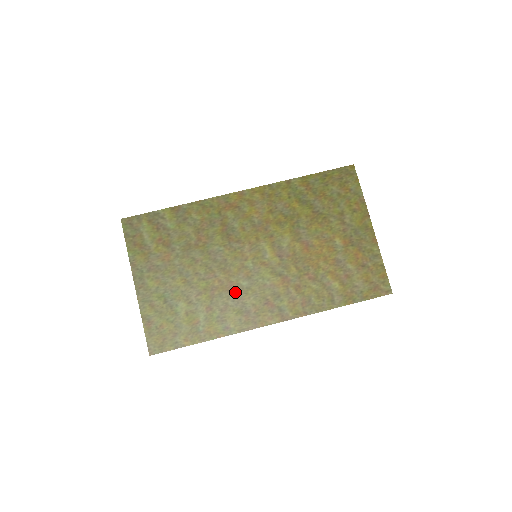
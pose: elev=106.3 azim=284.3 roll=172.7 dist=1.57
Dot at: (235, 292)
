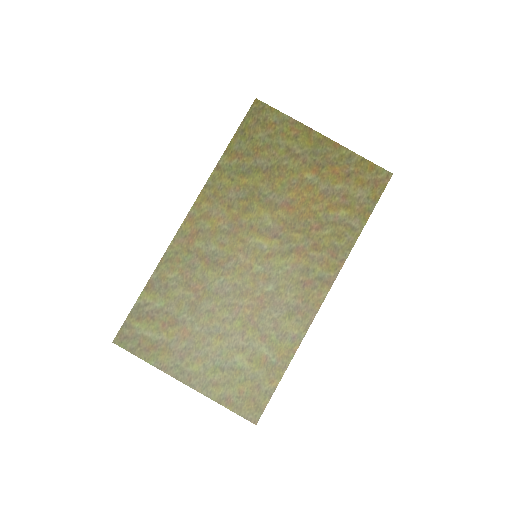
Dot at: (270, 303)
